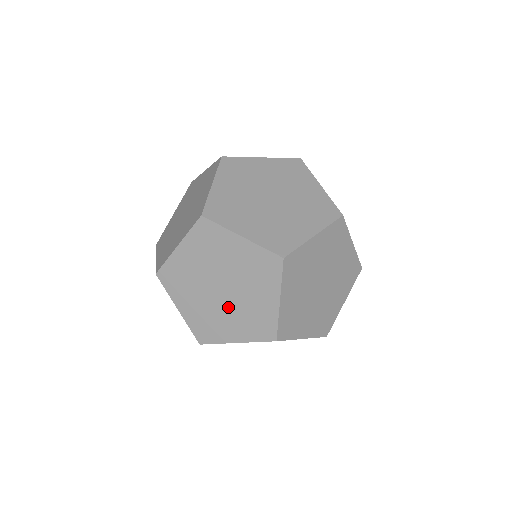
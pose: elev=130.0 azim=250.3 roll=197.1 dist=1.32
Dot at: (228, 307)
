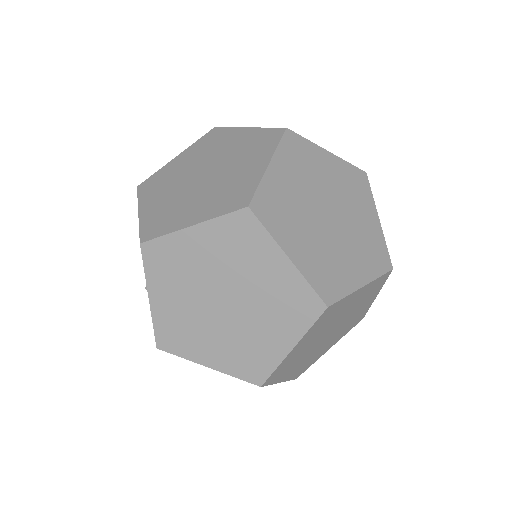
Dot at: (221, 326)
